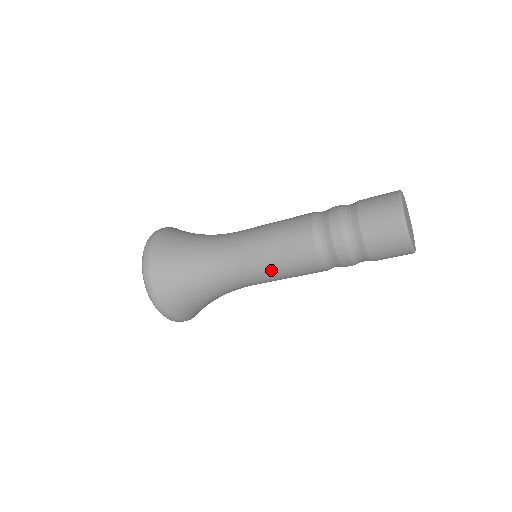
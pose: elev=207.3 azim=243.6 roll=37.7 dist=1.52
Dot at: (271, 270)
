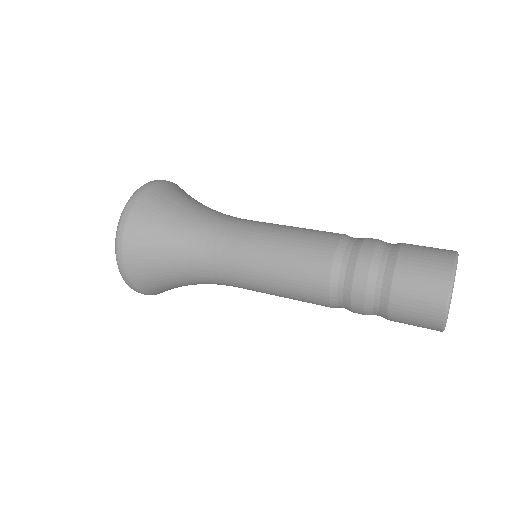
Dot at: occluded
